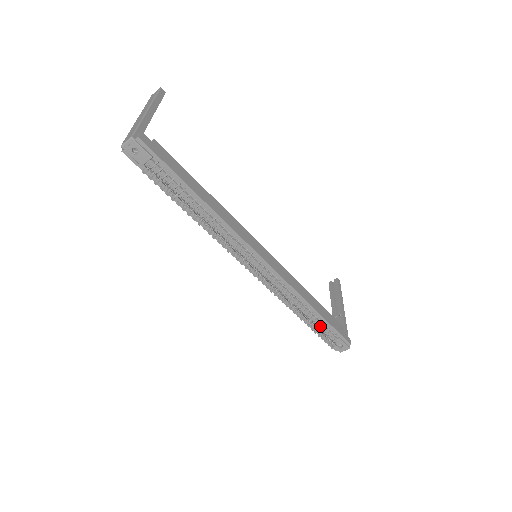
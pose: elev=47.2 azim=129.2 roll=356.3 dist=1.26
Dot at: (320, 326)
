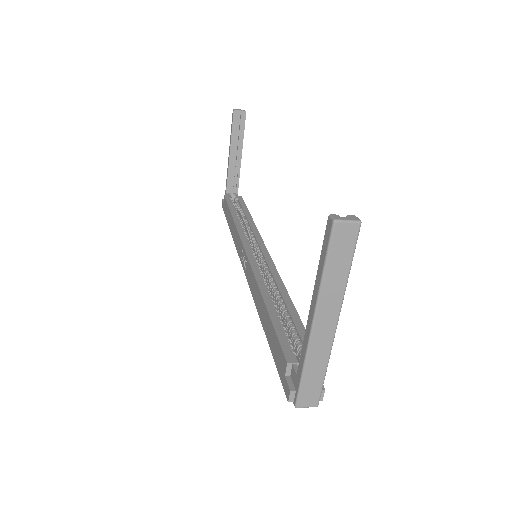
Dot at: occluded
